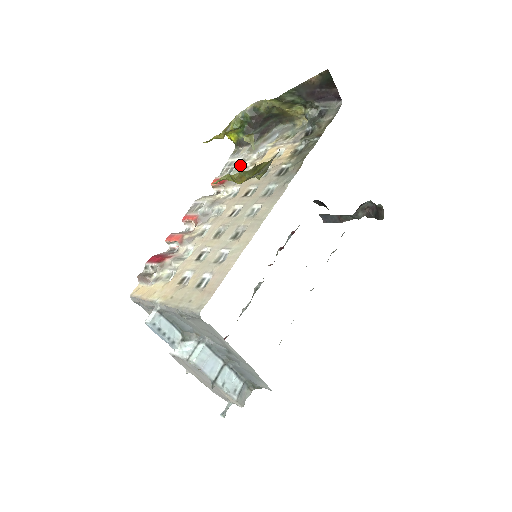
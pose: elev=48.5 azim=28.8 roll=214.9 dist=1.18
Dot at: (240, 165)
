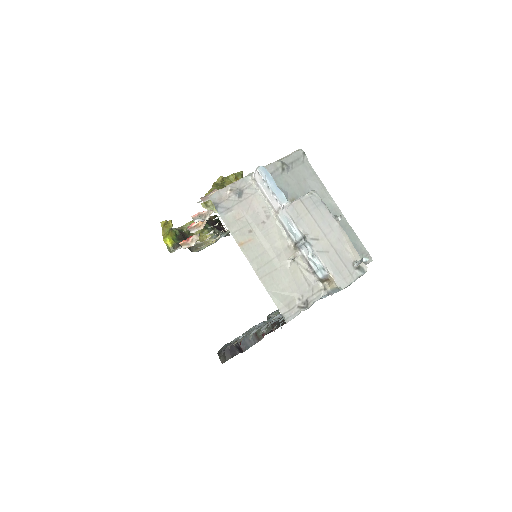
Dot at: occluded
